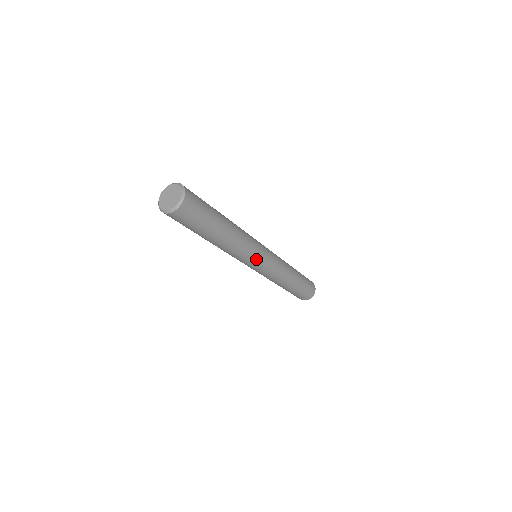
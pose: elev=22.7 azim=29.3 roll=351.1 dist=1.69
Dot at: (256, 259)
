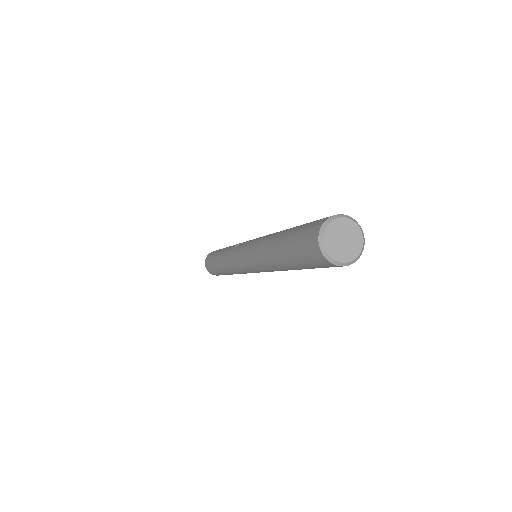
Dot at: occluded
